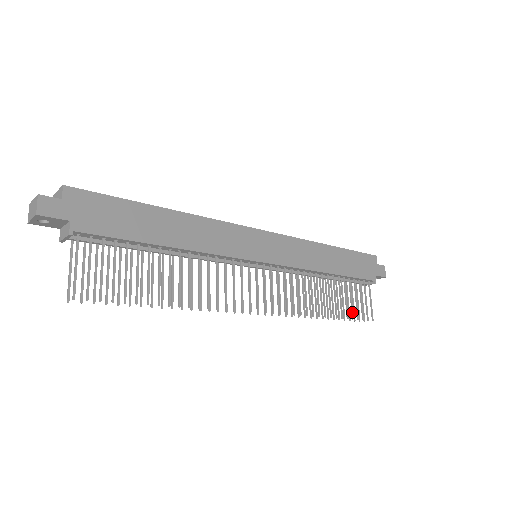
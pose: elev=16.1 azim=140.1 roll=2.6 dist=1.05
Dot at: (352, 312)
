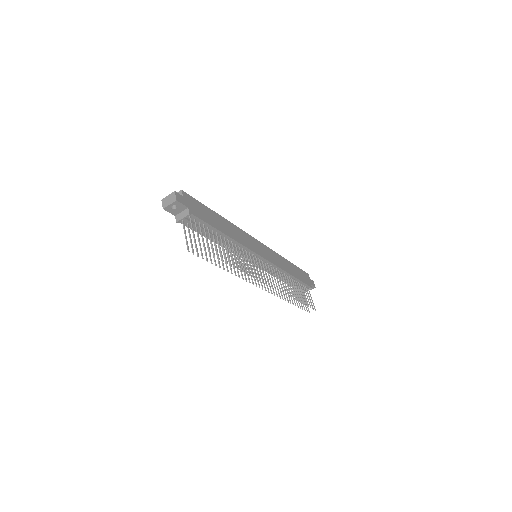
Dot at: (305, 301)
